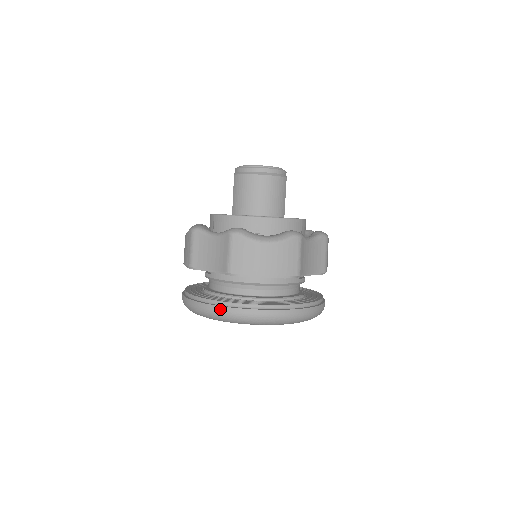
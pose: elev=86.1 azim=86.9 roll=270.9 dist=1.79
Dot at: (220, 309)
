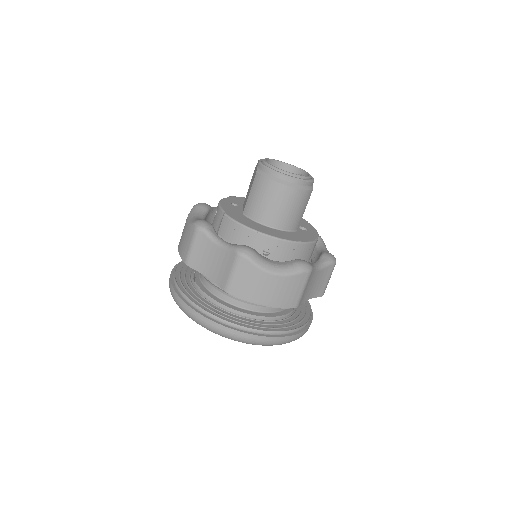
Dot at: (208, 322)
